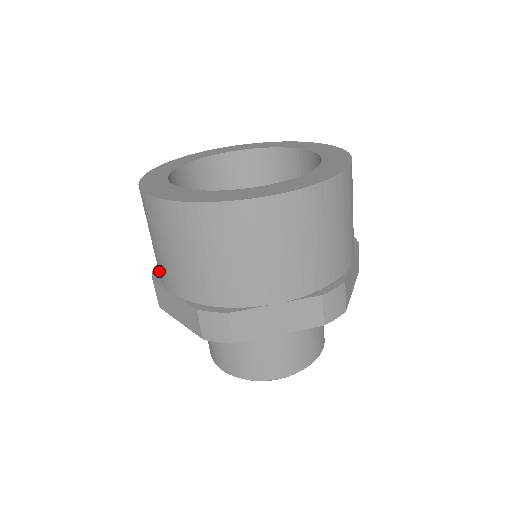
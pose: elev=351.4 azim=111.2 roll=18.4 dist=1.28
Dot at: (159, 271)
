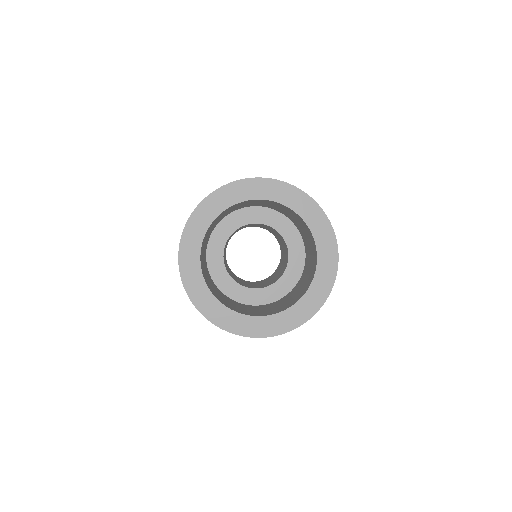
Dot at: occluded
